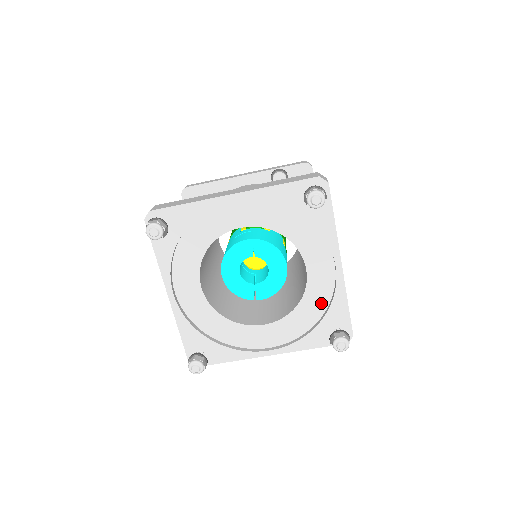
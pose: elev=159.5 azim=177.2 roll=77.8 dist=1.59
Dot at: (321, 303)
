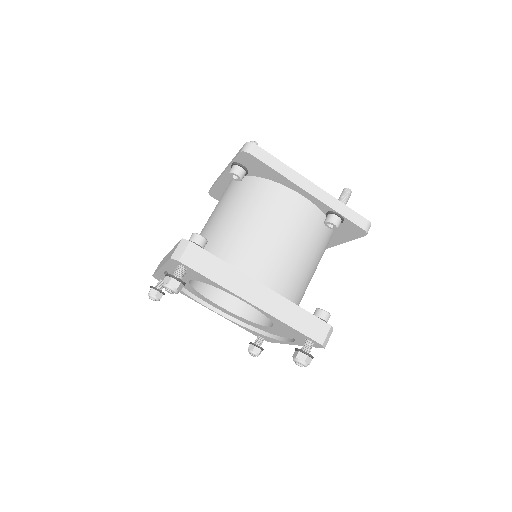
Dot at: (264, 330)
